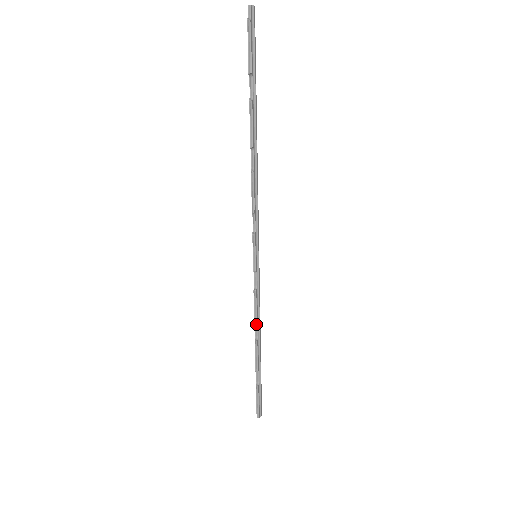
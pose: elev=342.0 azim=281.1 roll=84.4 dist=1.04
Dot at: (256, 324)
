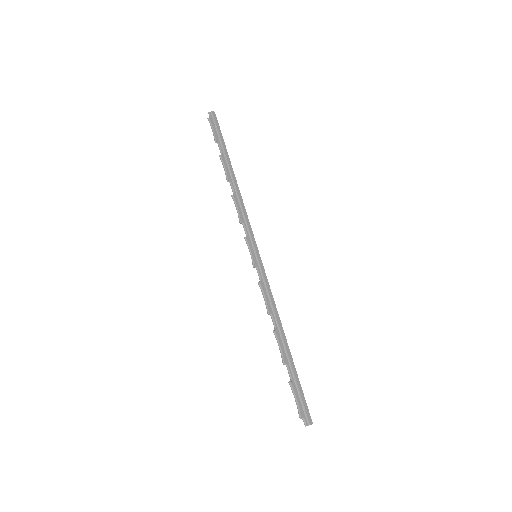
Dot at: (272, 315)
